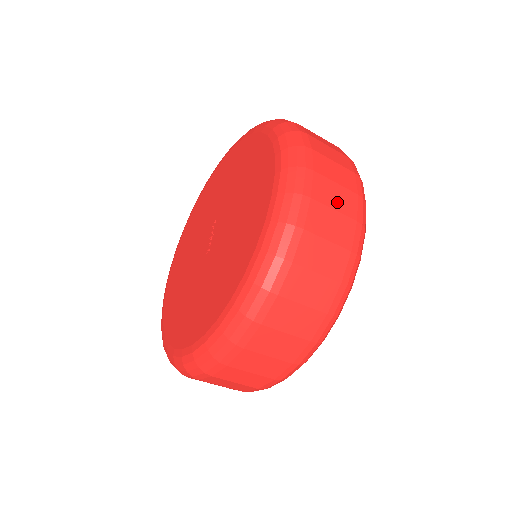
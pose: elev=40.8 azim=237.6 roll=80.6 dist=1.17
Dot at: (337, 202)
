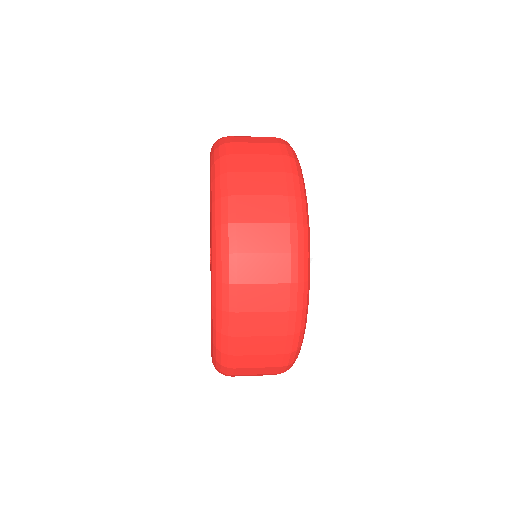
Dot at: (256, 375)
